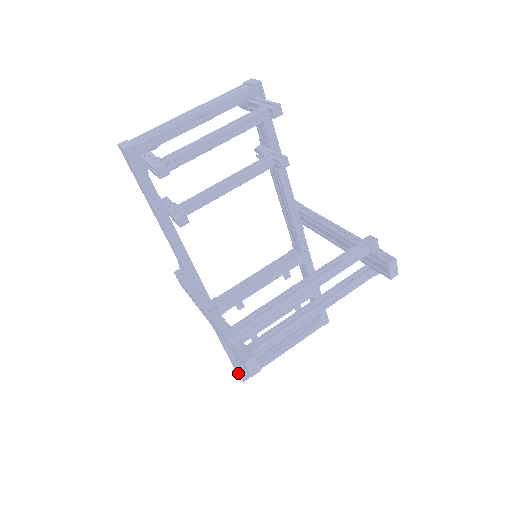
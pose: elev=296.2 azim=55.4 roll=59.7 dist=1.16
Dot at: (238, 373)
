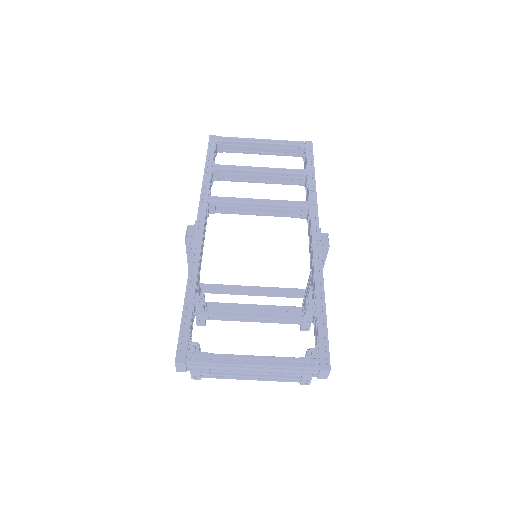
Dot at: occluded
